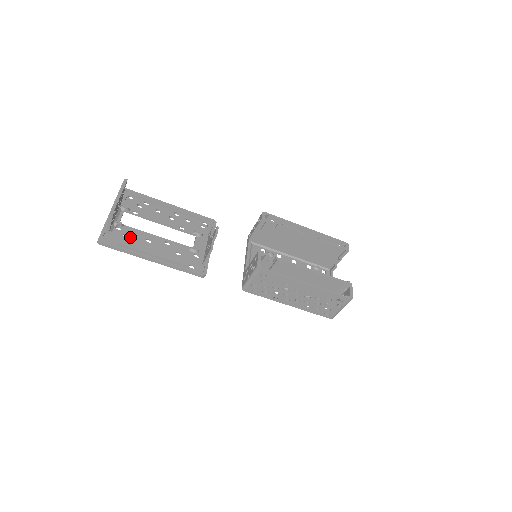
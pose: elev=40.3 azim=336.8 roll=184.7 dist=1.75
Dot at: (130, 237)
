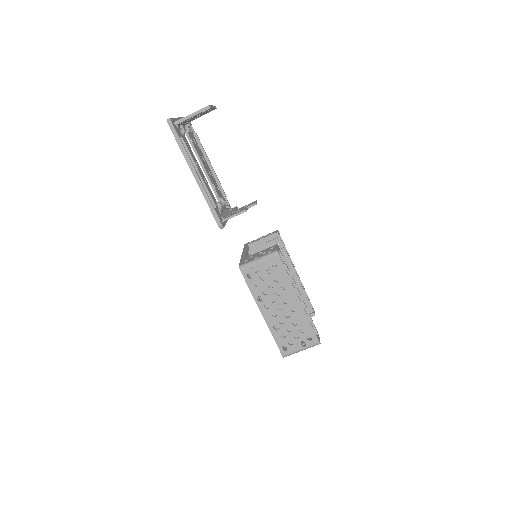
Dot at: (187, 146)
